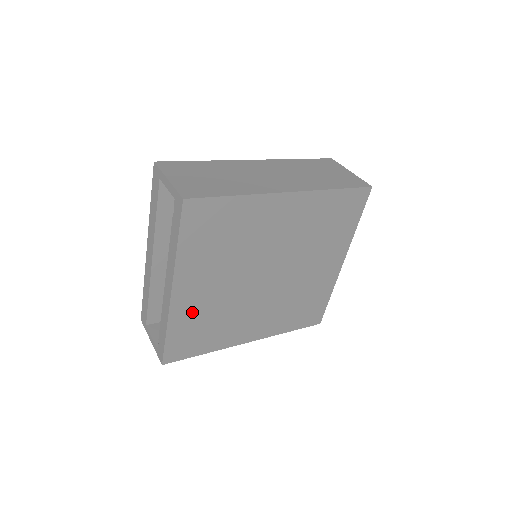
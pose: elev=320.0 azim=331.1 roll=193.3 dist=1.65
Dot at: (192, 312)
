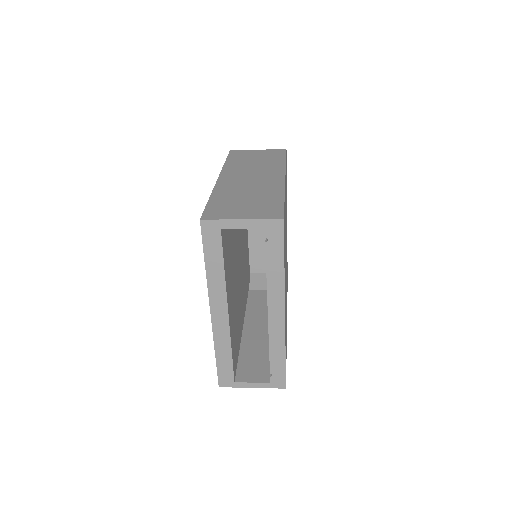
Dot at: occluded
